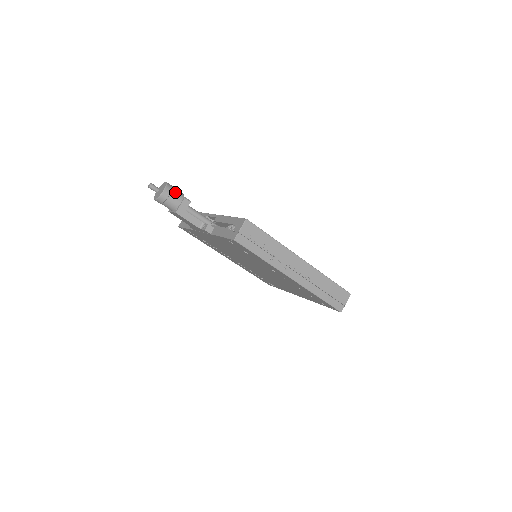
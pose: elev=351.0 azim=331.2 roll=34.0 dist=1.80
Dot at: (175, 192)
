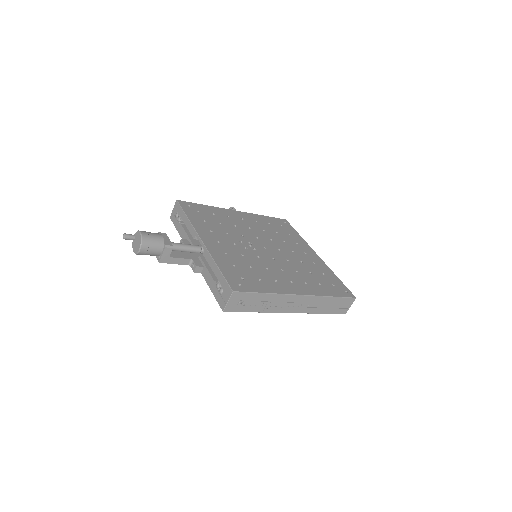
Dot at: (153, 244)
